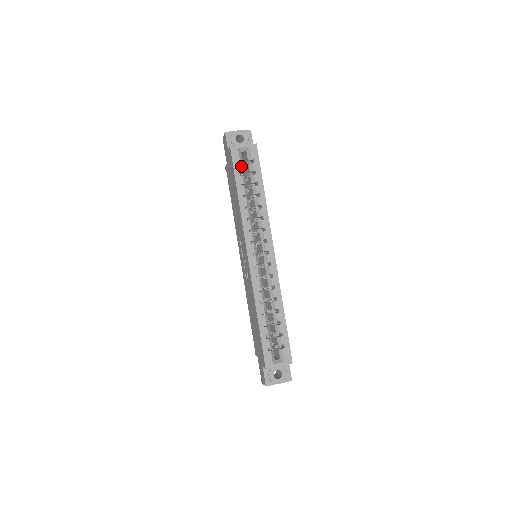
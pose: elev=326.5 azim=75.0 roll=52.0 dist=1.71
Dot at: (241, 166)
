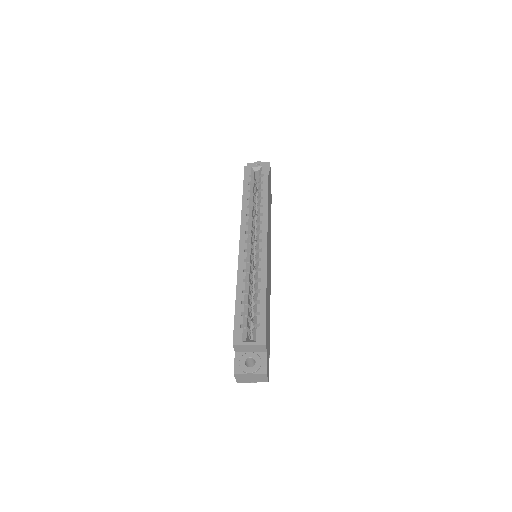
Dot at: (251, 179)
